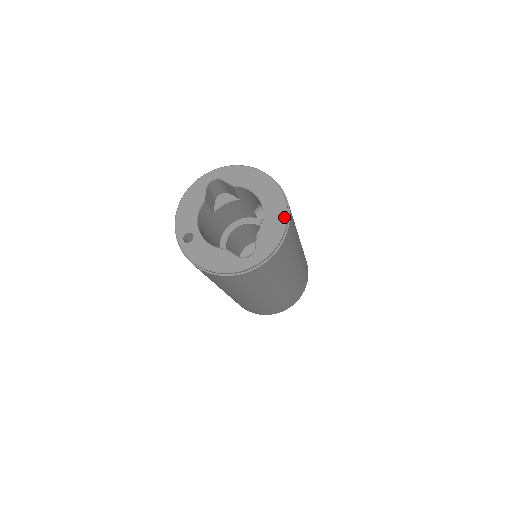
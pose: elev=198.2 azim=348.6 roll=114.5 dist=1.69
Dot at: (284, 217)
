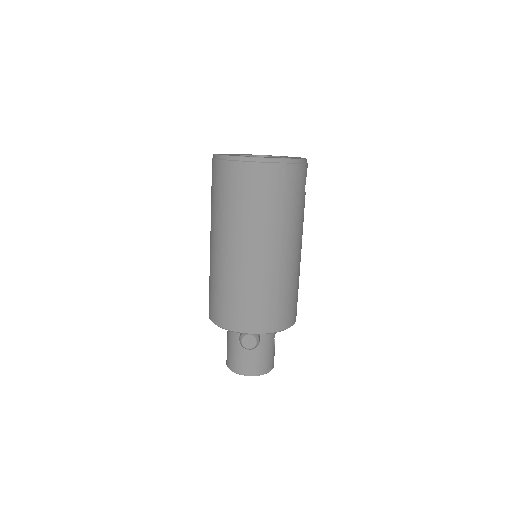
Dot at: (299, 158)
